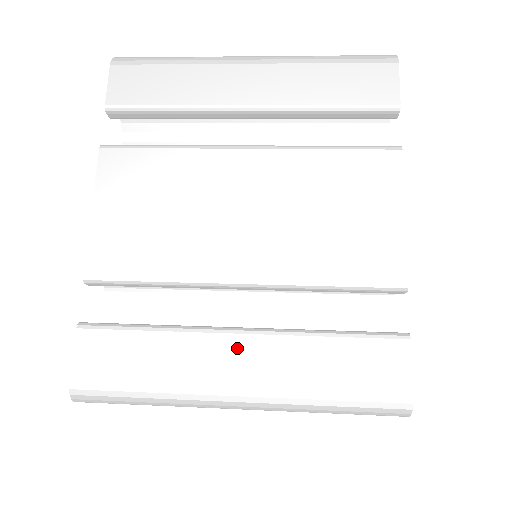
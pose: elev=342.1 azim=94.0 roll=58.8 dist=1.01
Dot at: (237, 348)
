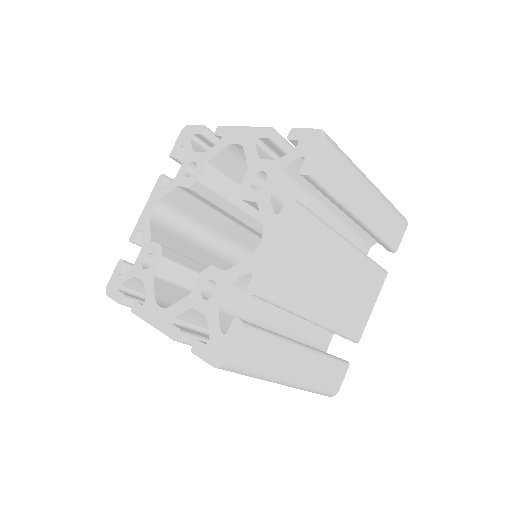
Dot at: occluded
